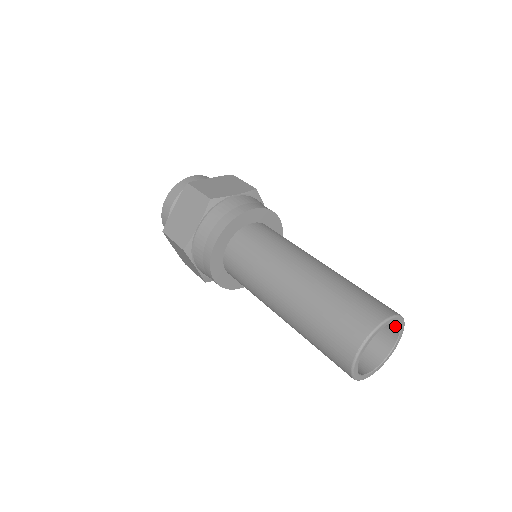
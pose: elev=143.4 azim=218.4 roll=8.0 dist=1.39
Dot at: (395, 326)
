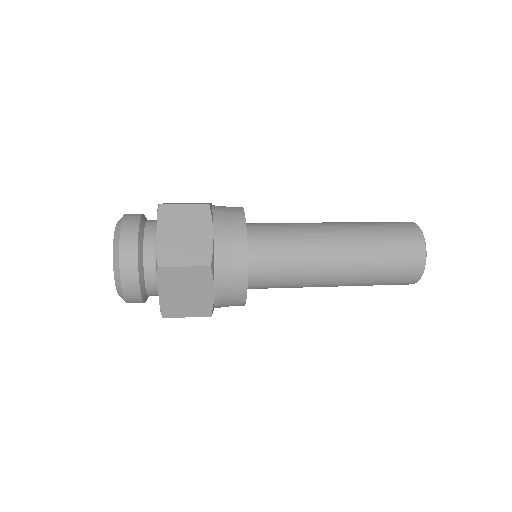
Dot at: occluded
